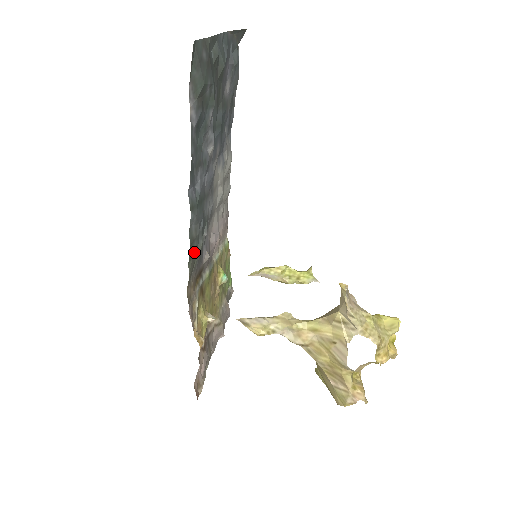
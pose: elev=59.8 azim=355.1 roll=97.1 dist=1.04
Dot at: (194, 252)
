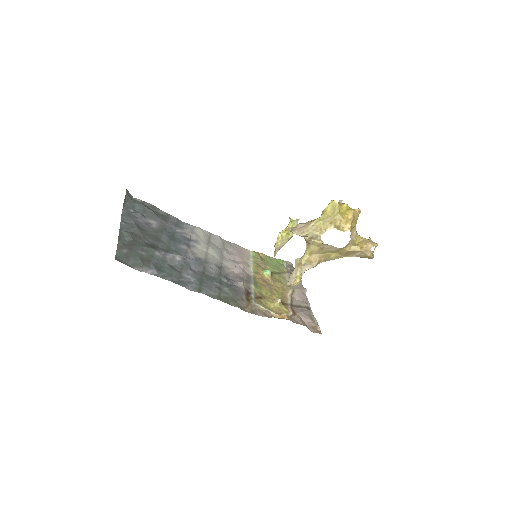
Dot at: (227, 297)
